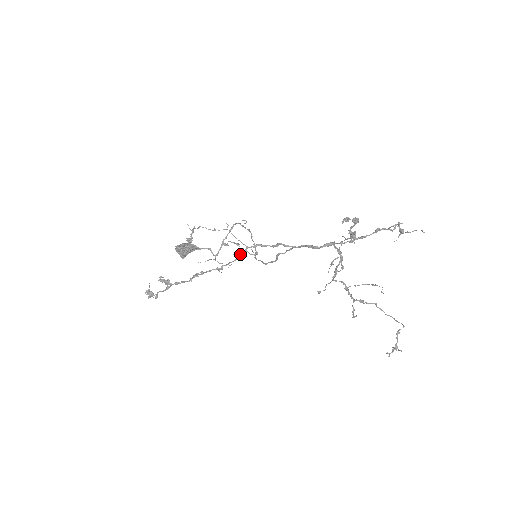
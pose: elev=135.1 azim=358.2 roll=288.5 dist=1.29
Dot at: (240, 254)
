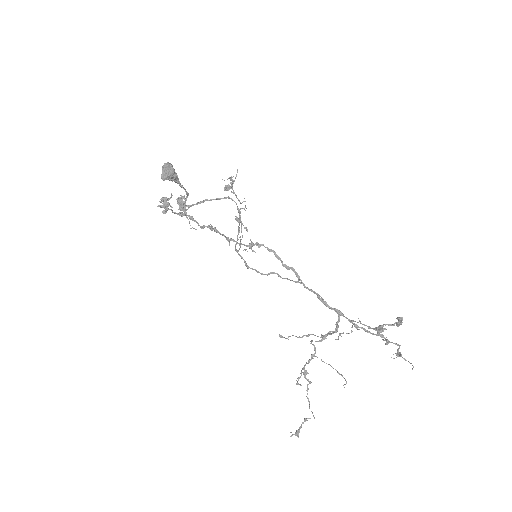
Dot at: (254, 244)
